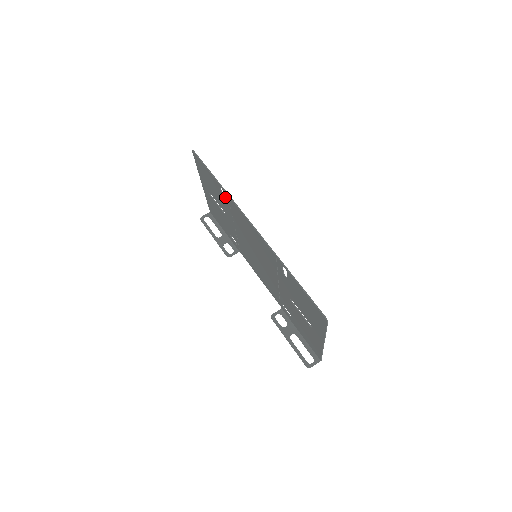
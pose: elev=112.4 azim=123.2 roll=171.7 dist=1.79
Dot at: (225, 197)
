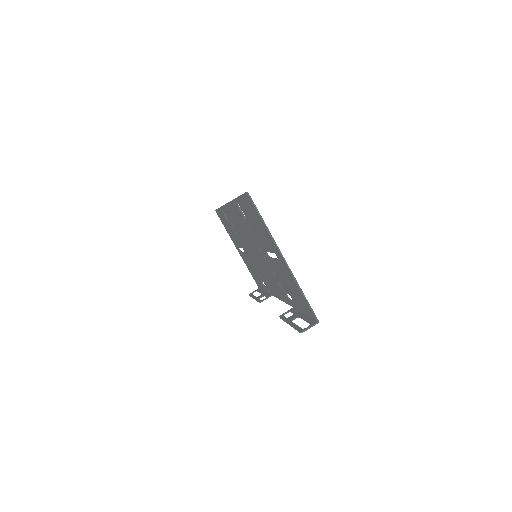
Dot at: occluded
